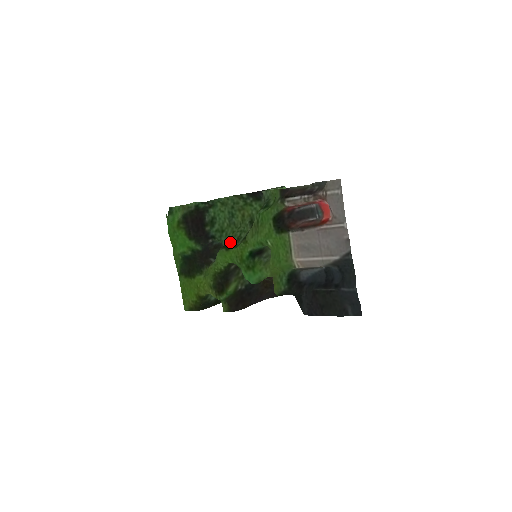
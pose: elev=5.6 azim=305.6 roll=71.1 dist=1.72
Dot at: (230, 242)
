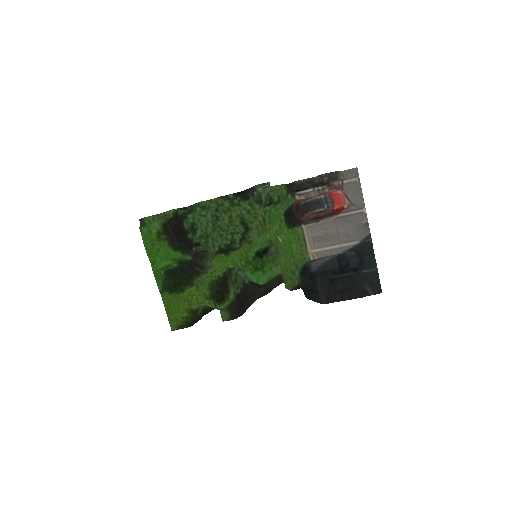
Dot at: (224, 246)
